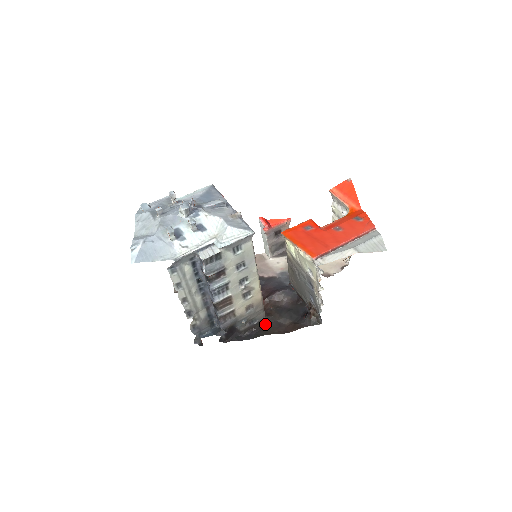
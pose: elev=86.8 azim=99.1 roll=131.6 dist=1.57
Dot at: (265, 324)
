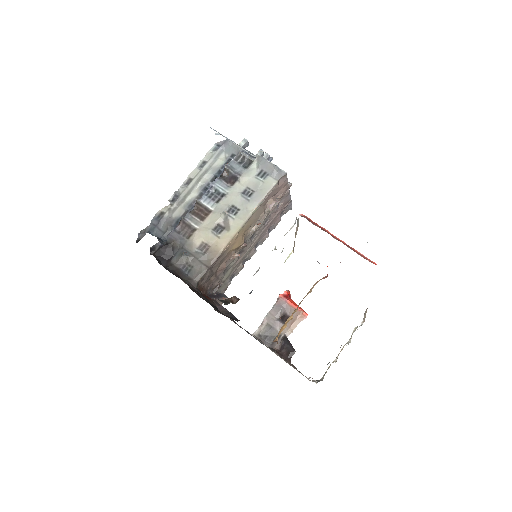
Dot at: (189, 285)
